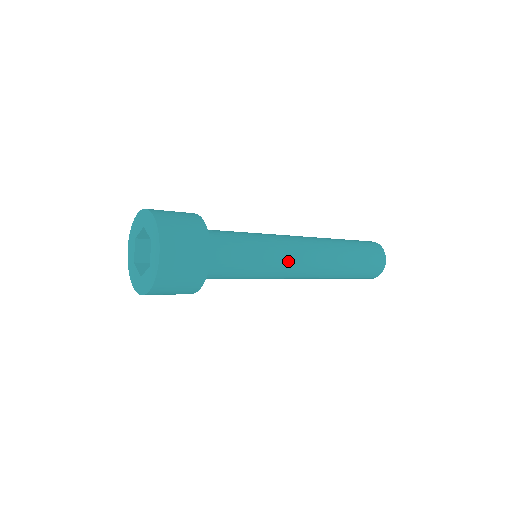
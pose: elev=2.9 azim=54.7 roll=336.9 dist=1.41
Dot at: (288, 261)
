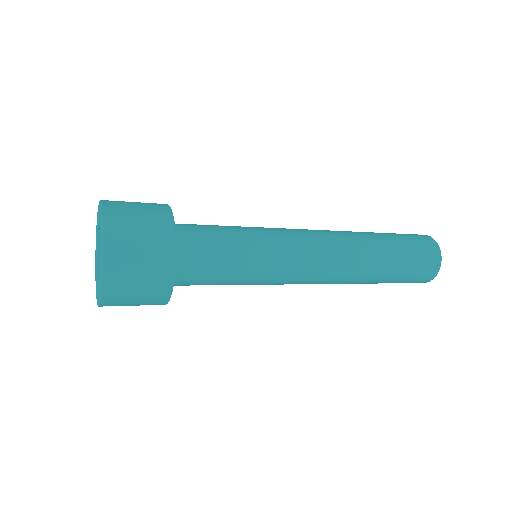
Dot at: (294, 270)
